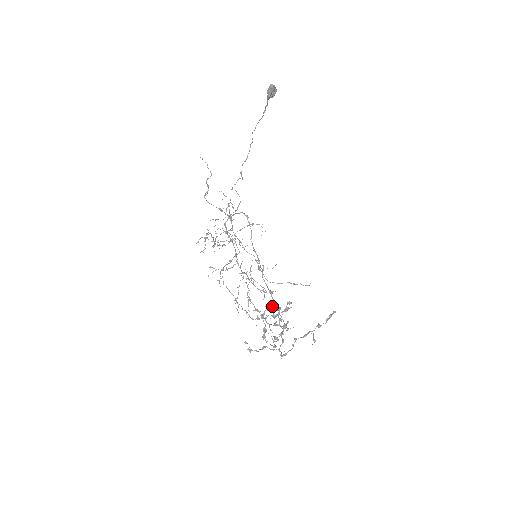
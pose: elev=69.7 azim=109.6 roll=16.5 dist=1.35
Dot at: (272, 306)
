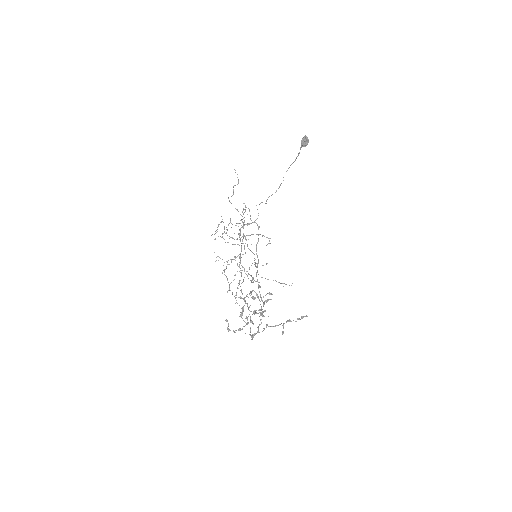
Dot at: (256, 294)
